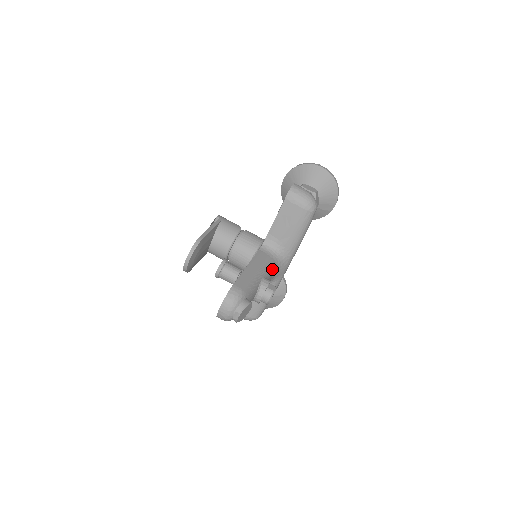
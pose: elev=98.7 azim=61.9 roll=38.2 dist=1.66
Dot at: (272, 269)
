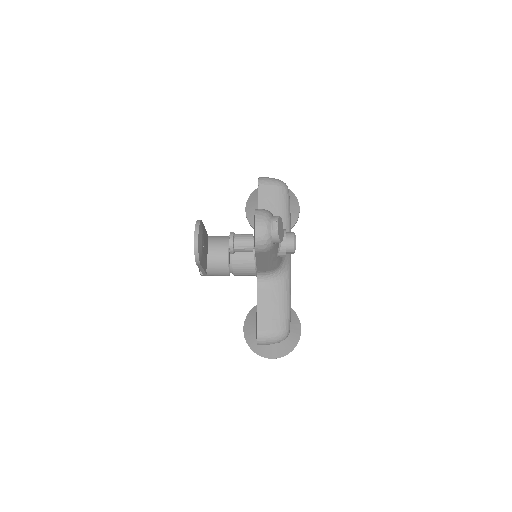
Dot at: occluded
